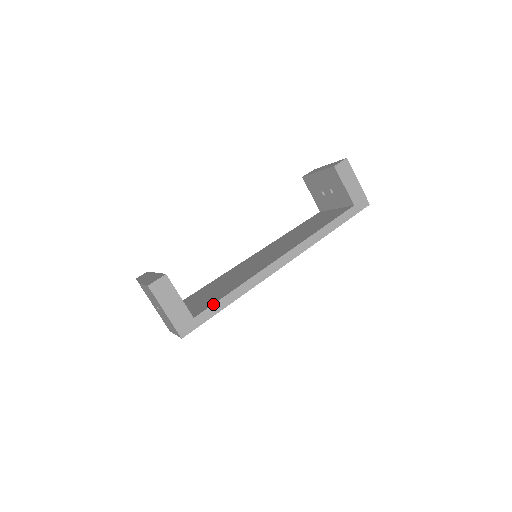
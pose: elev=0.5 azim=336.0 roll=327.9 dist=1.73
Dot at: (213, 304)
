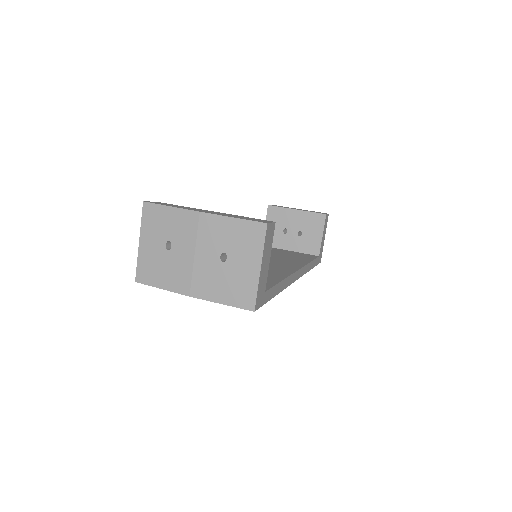
Dot at: (274, 286)
